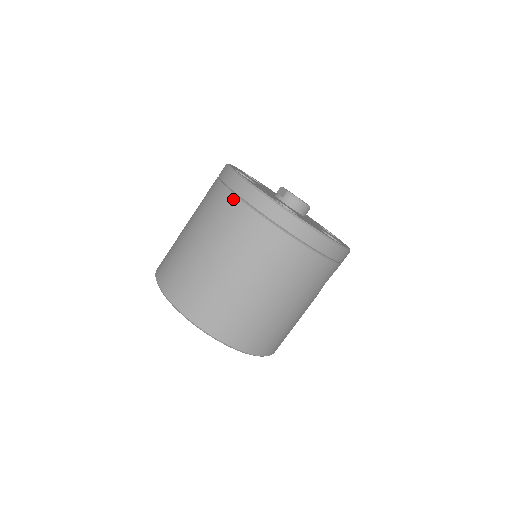
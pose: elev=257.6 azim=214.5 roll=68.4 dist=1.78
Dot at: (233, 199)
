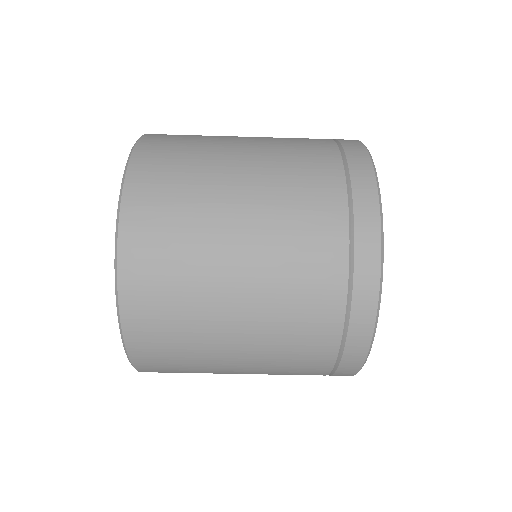
Dot at: (340, 305)
